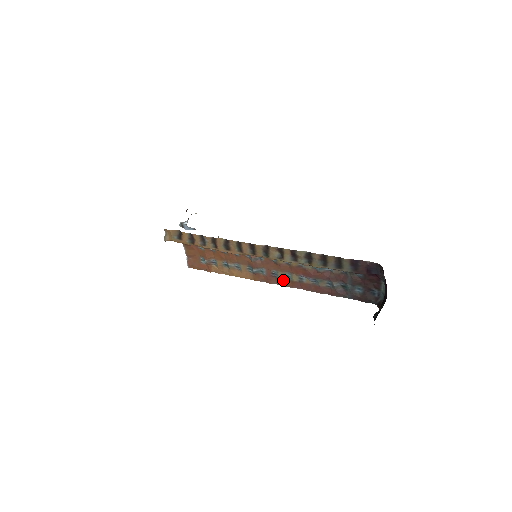
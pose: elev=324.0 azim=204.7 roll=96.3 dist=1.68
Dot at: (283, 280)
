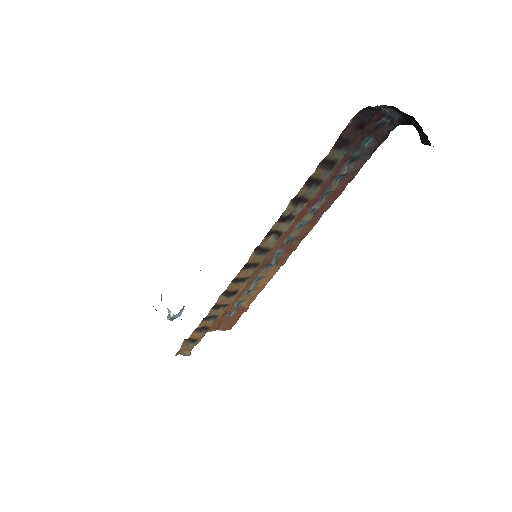
Dot at: (302, 232)
